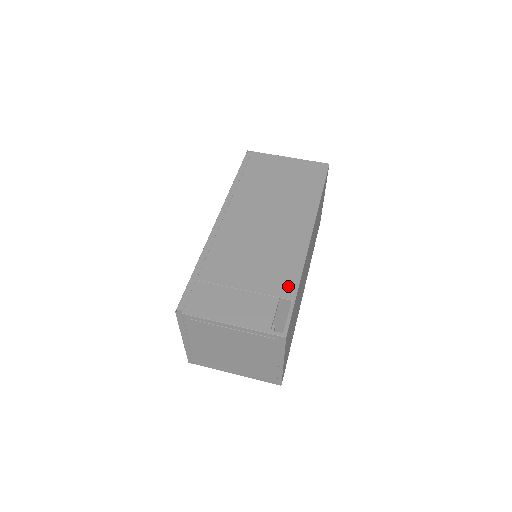
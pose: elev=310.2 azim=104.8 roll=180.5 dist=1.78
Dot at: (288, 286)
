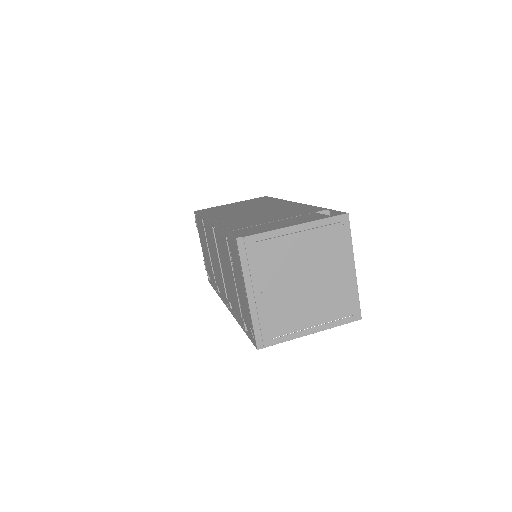
Dot at: (314, 209)
